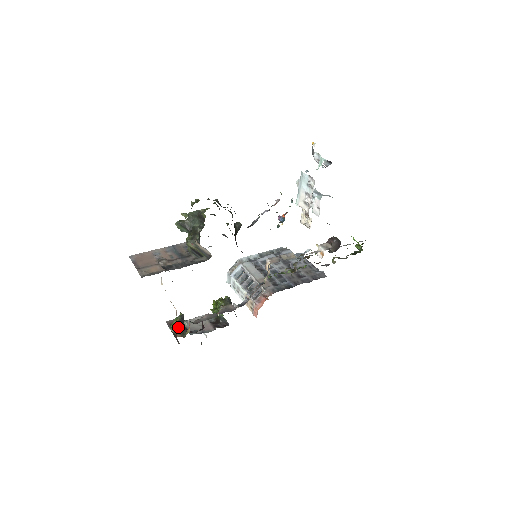
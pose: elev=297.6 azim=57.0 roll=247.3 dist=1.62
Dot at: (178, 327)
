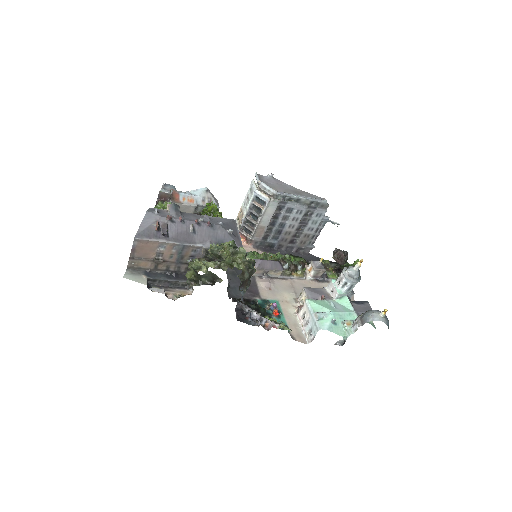
Dot at: occluded
